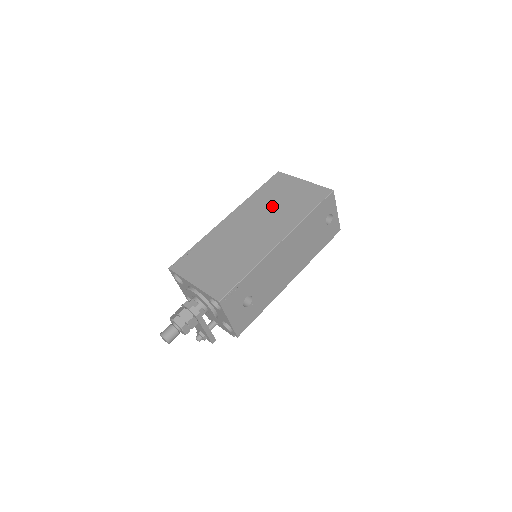
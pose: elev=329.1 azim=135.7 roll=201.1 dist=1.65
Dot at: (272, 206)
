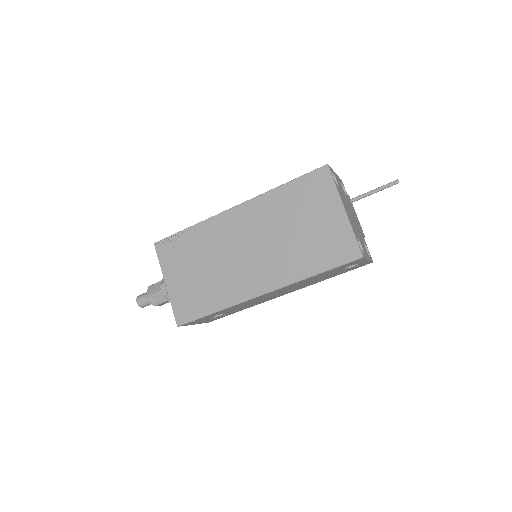
Dot at: (285, 229)
